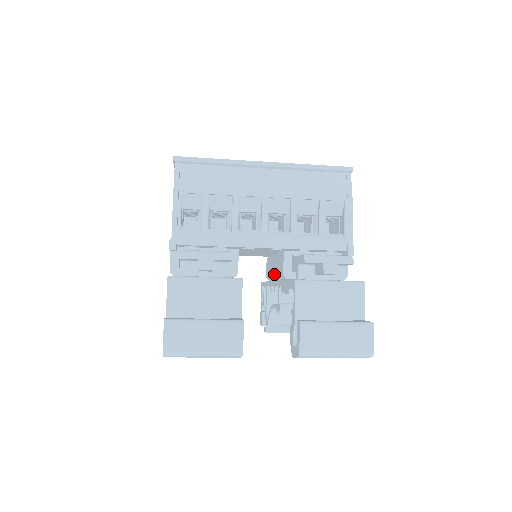
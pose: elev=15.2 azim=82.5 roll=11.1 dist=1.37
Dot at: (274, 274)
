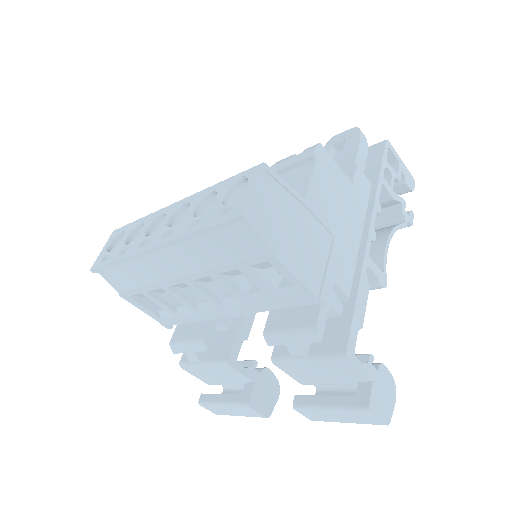
Dot at: occluded
